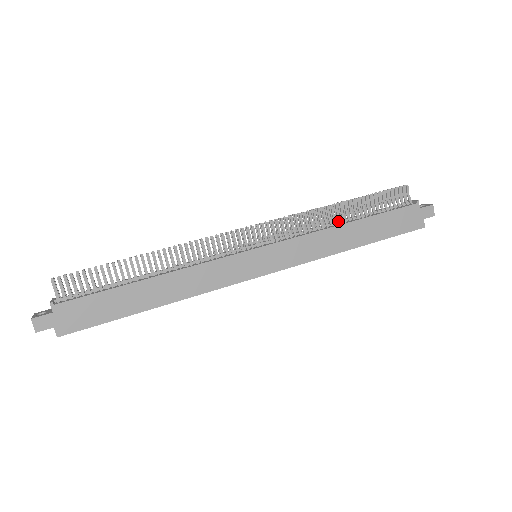
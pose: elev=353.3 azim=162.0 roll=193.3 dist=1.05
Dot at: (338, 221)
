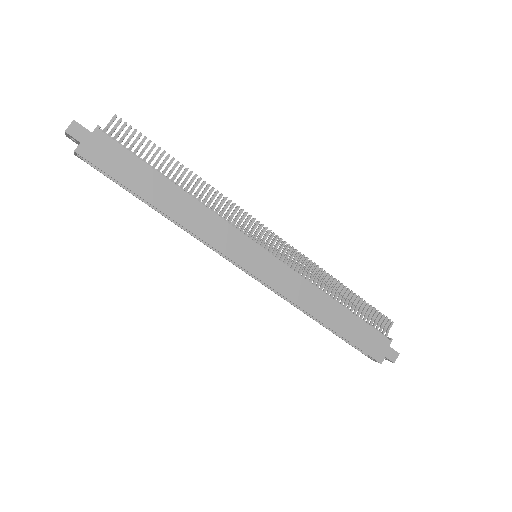
Dot at: (330, 295)
